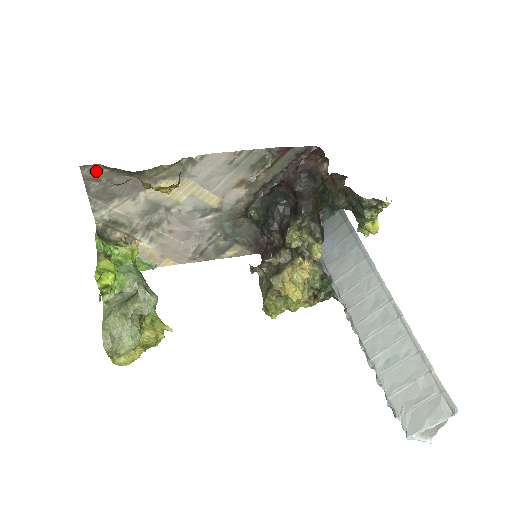
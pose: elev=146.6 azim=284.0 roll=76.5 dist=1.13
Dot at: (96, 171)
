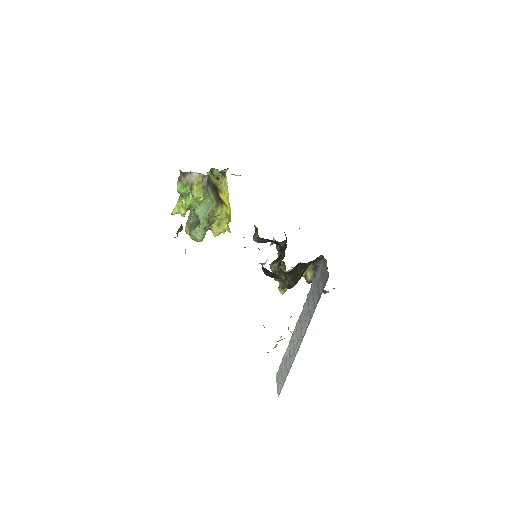
Dot at: occluded
